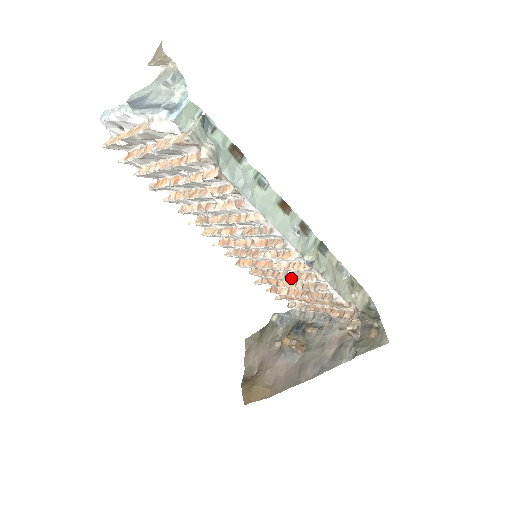
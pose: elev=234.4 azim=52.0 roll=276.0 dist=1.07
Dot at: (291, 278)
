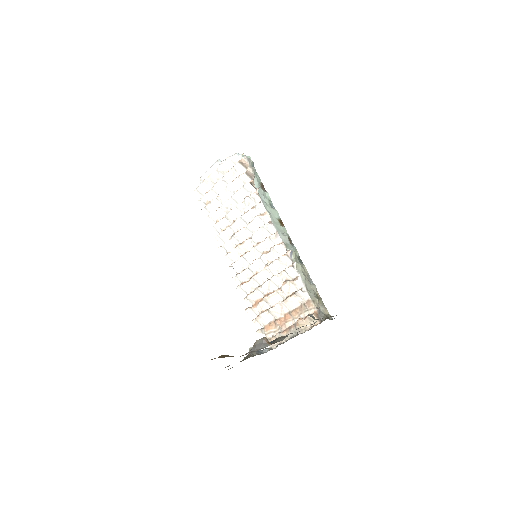
Dot at: (275, 275)
